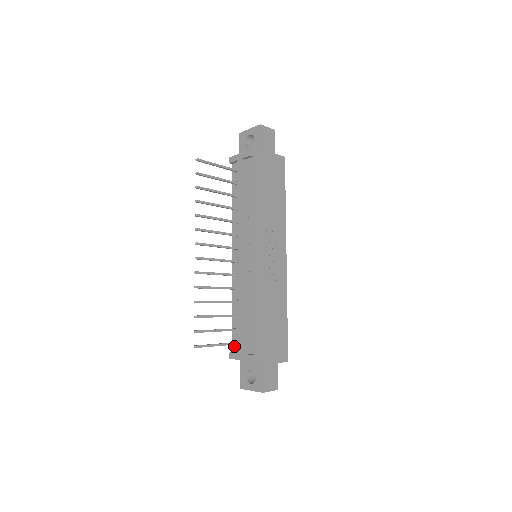
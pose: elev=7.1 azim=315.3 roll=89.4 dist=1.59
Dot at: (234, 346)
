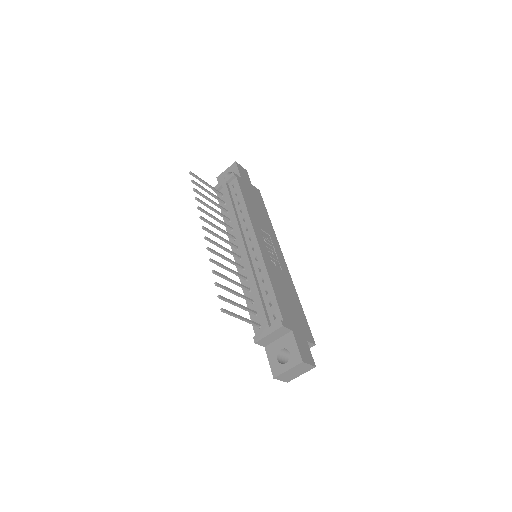
Dot at: (256, 331)
